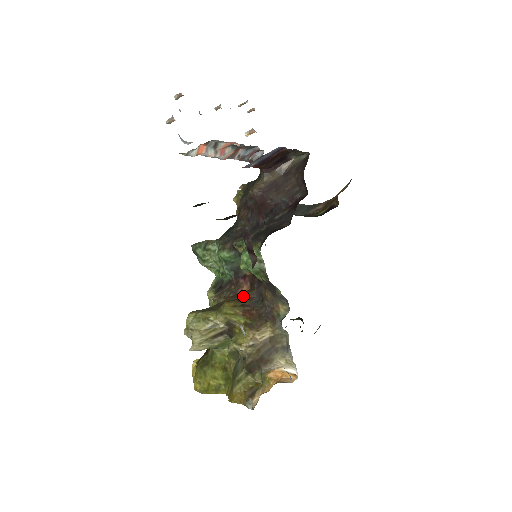
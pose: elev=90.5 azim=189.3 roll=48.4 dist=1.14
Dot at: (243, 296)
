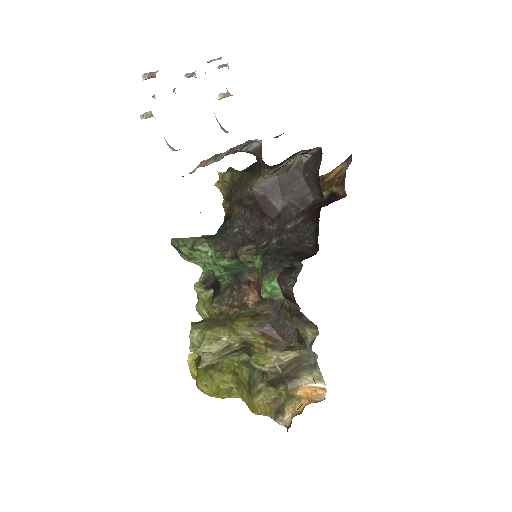
Dot at: (254, 310)
